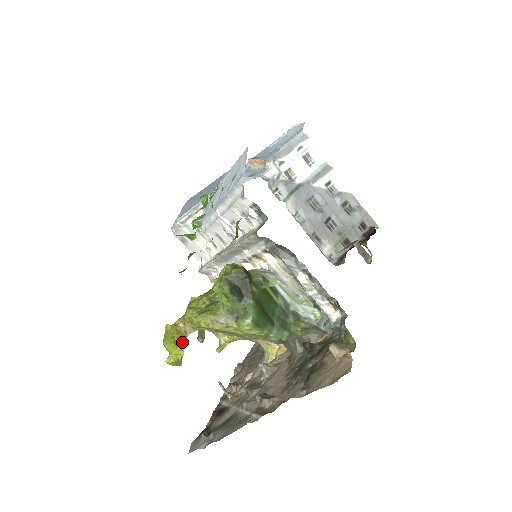
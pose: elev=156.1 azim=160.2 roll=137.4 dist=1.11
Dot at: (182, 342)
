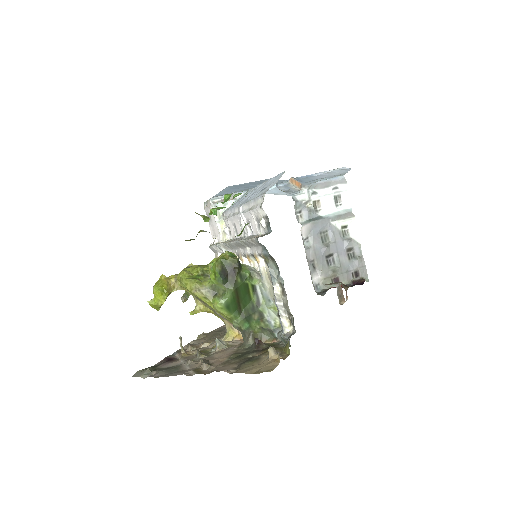
Dot at: (167, 293)
